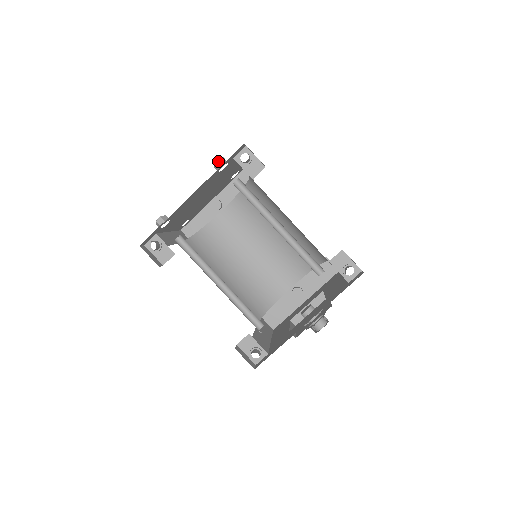
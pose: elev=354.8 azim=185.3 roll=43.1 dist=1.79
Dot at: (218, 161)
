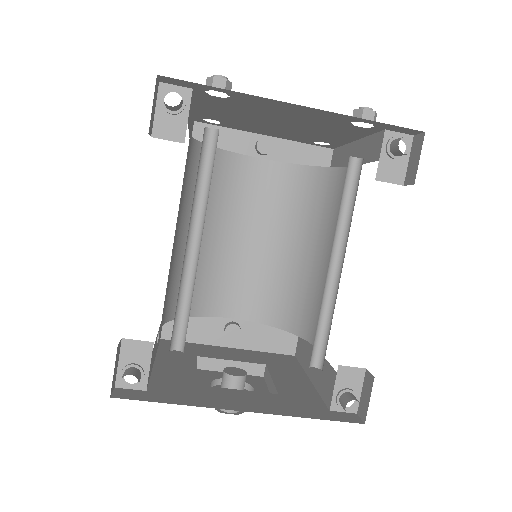
Dot at: (371, 110)
